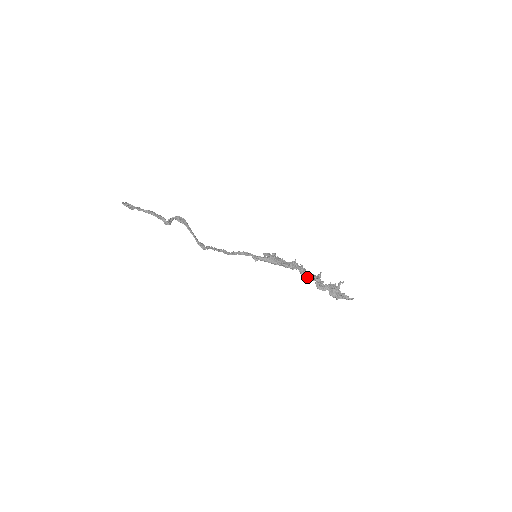
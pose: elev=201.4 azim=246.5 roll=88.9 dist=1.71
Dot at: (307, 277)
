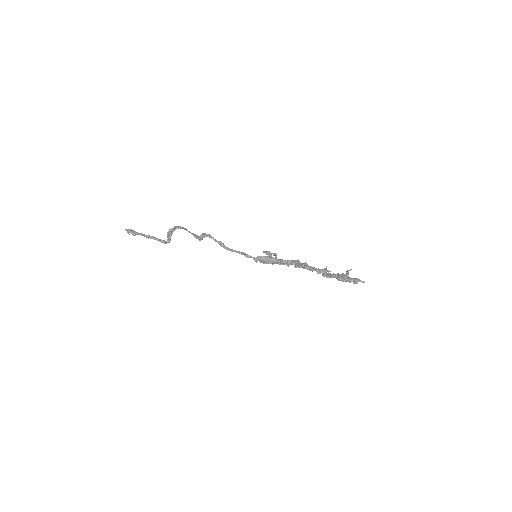
Dot at: (312, 269)
